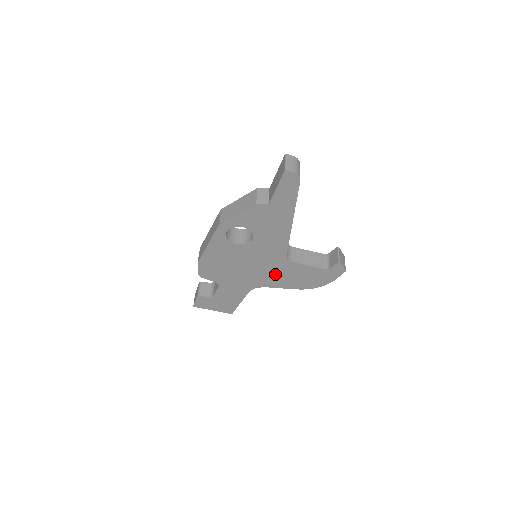
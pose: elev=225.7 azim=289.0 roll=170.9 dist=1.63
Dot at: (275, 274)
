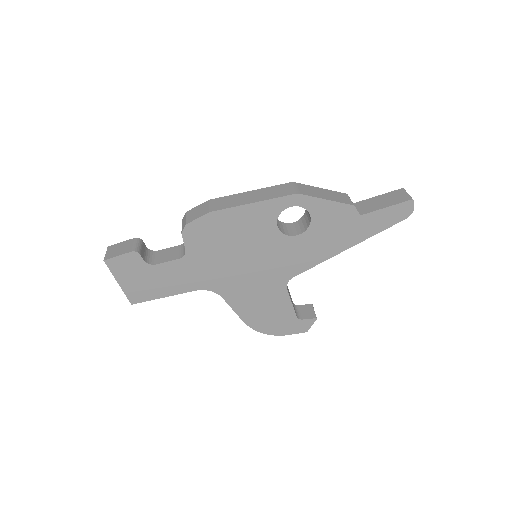
Dot at: (253, 289)
